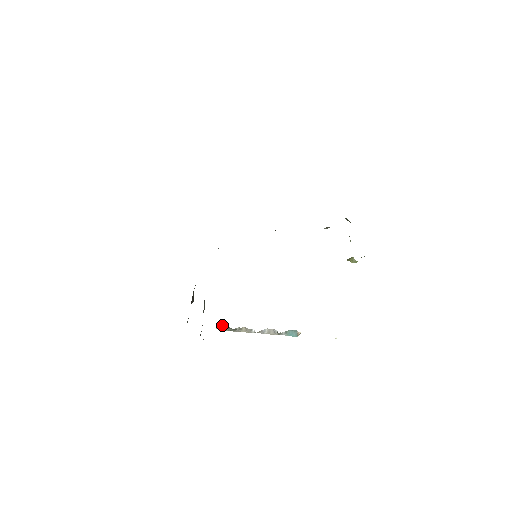
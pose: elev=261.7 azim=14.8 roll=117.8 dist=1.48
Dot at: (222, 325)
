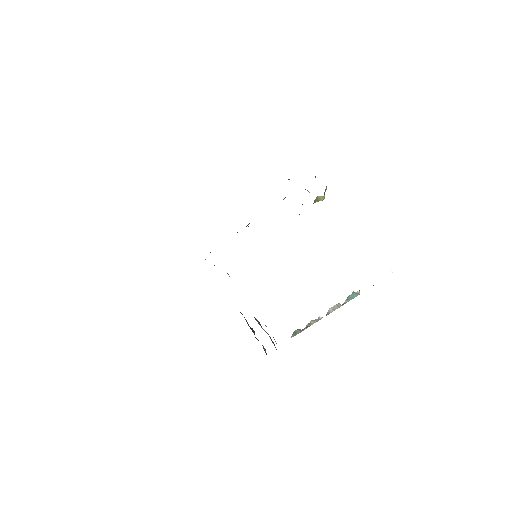
Dot at: (293, 332)
